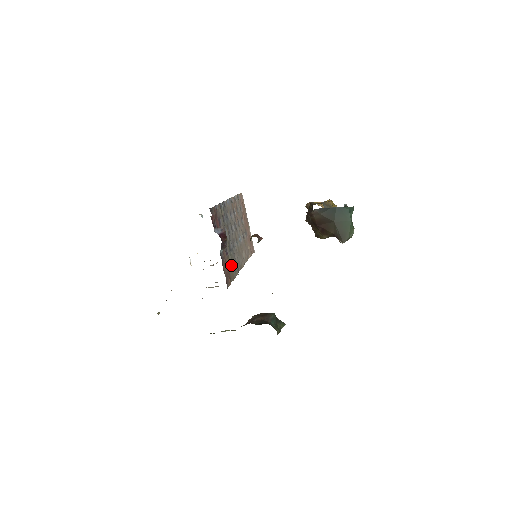
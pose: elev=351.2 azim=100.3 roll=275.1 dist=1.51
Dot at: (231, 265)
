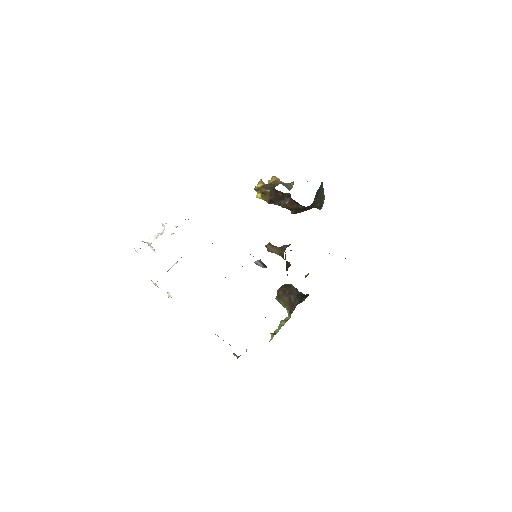
Dot at: occluded
